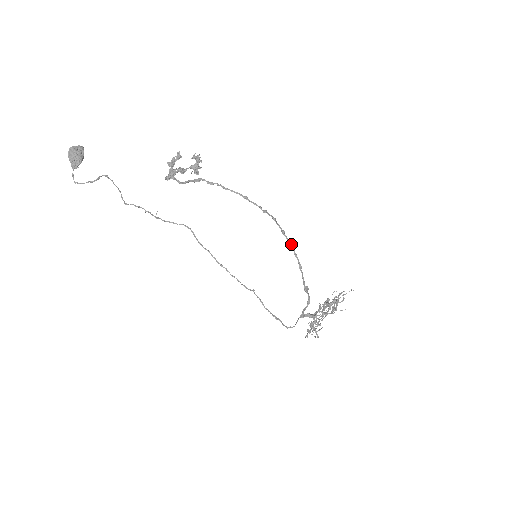
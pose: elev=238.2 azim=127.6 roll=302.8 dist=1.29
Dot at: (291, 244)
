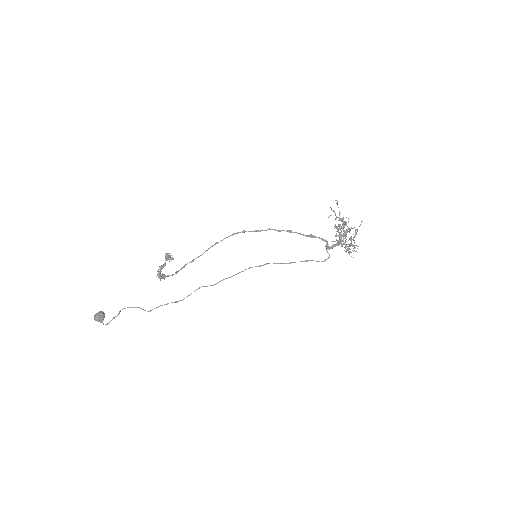
Dot at: (269, 229)
